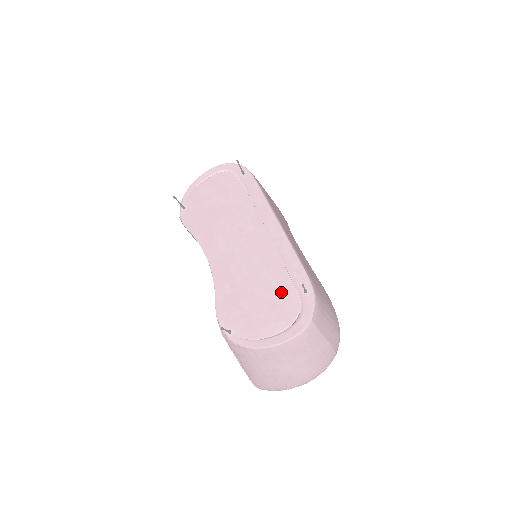
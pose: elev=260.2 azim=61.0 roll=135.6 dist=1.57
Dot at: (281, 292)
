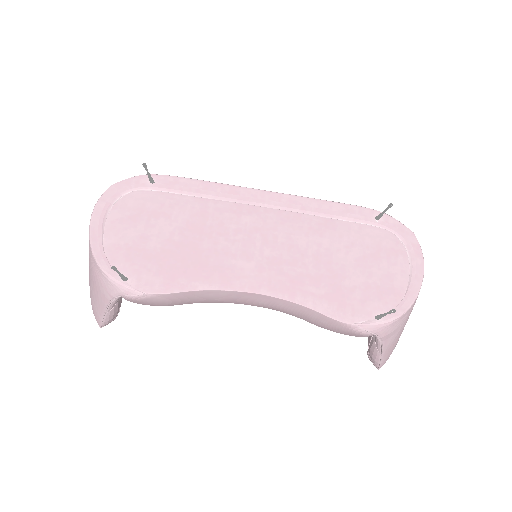
Dot at: (362, 239)
